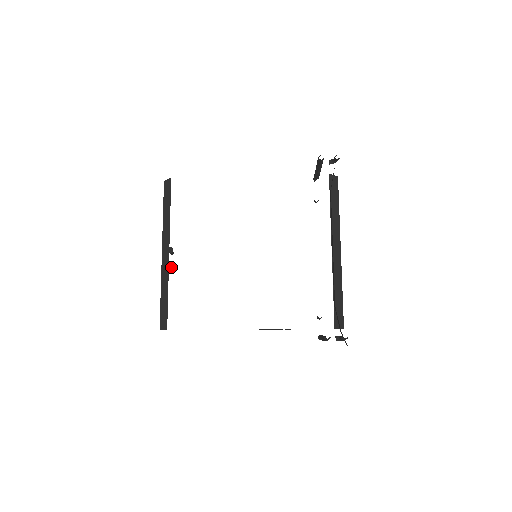
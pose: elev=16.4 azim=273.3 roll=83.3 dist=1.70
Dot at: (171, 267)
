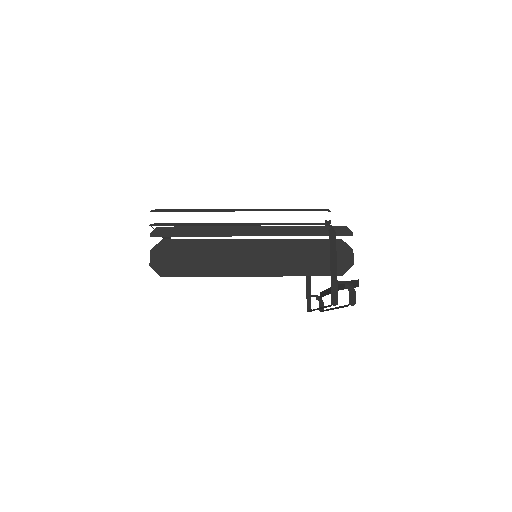
Dot at: occluded
